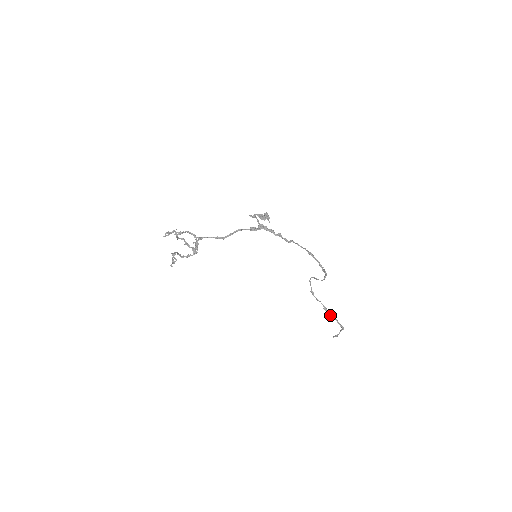
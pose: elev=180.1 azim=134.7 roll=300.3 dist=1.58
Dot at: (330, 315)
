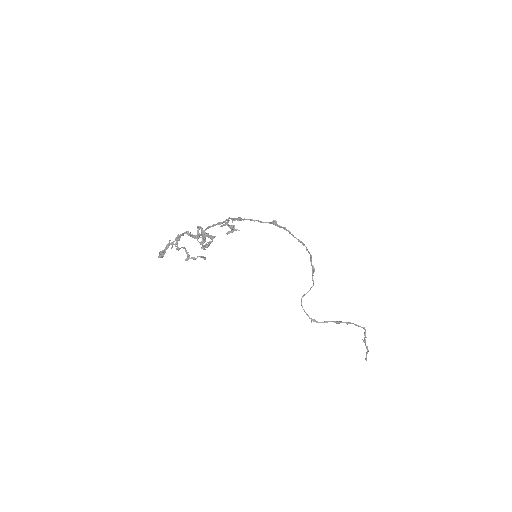
Dot at: (346, 323)
